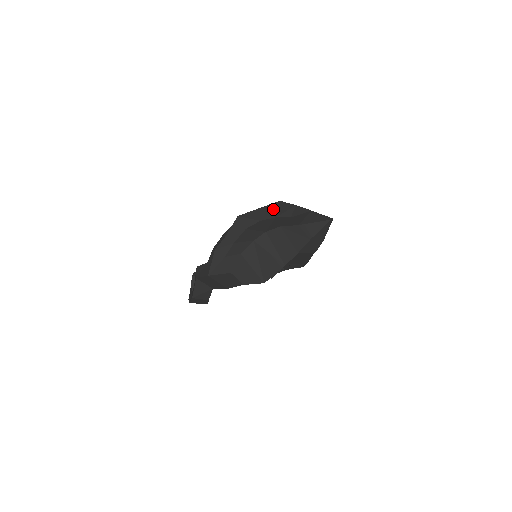
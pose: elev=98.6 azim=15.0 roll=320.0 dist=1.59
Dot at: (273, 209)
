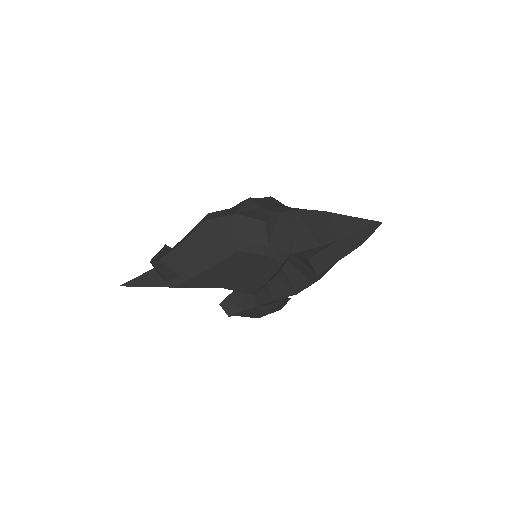
Dot at: occluded
